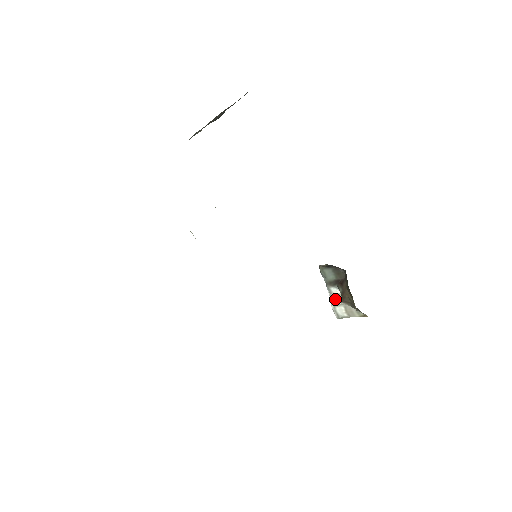
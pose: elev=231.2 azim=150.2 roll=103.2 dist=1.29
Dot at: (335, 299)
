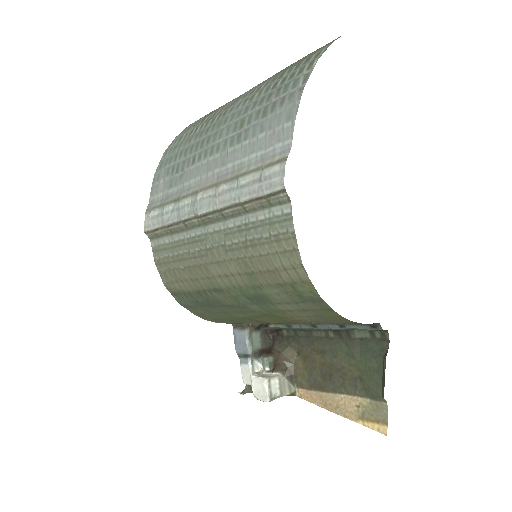
Dot at: (262, 375)
